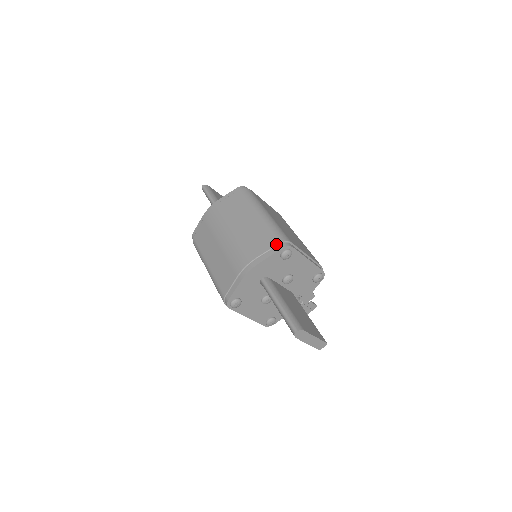
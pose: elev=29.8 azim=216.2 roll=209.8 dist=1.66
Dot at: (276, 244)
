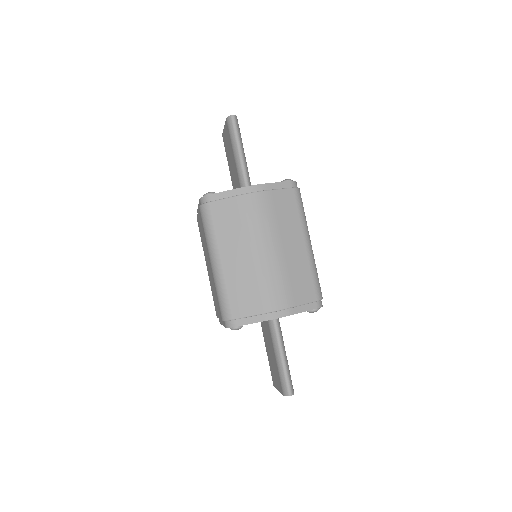
Dot at: (315, 300)
